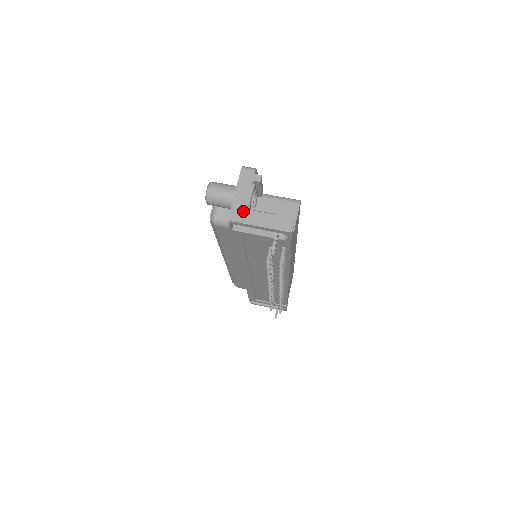
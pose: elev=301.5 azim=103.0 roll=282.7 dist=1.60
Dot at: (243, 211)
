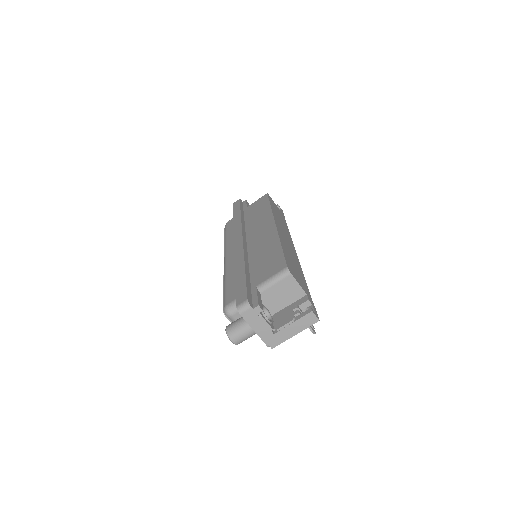
Dot at: (273, 337)
